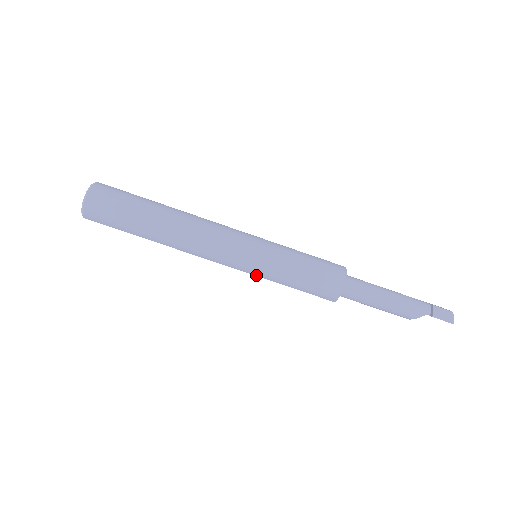
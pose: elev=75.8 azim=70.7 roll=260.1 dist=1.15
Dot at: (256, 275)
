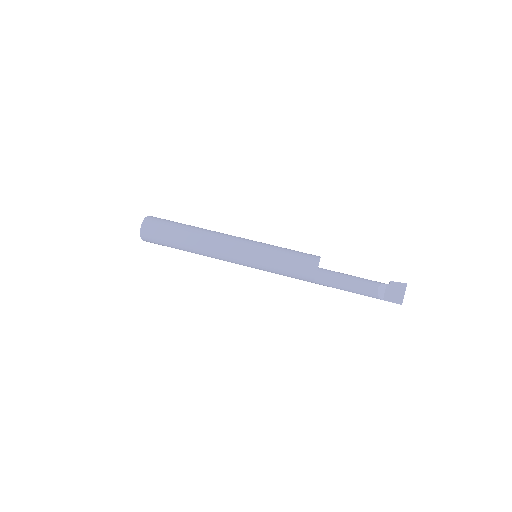
Dot at: (260, 248)
